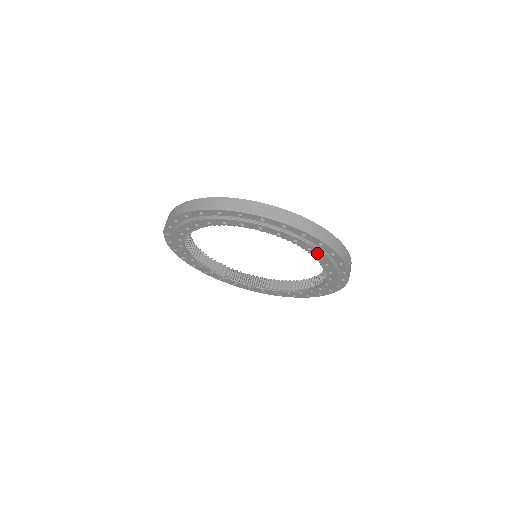
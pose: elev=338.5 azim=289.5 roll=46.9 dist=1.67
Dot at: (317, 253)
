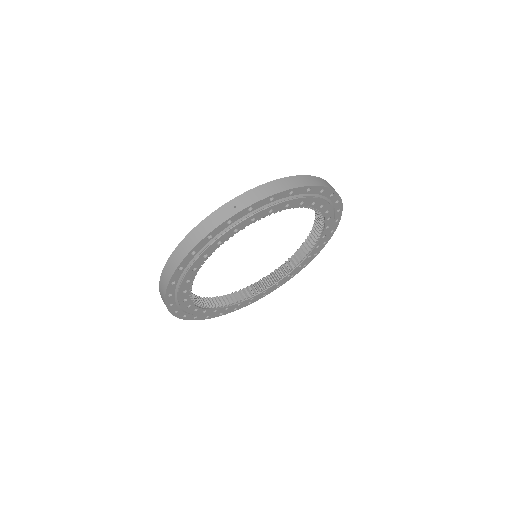
Dot at: (330, 222)
